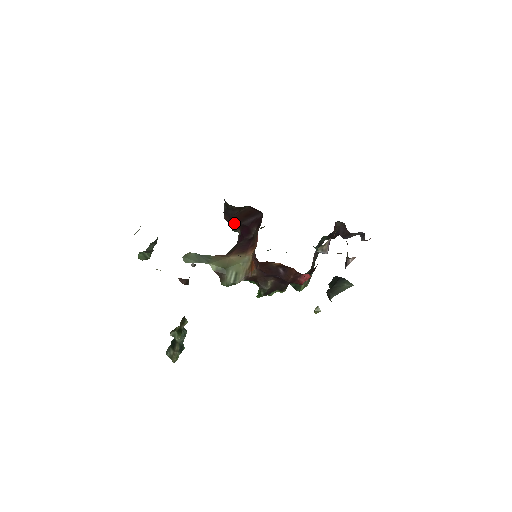
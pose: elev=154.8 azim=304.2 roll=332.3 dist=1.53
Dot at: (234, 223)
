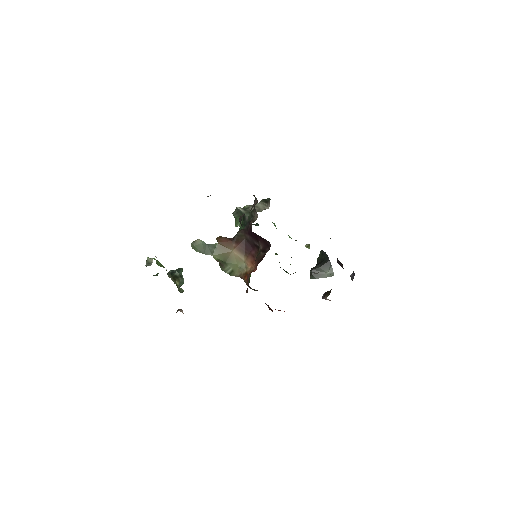
Dot at: occluded
